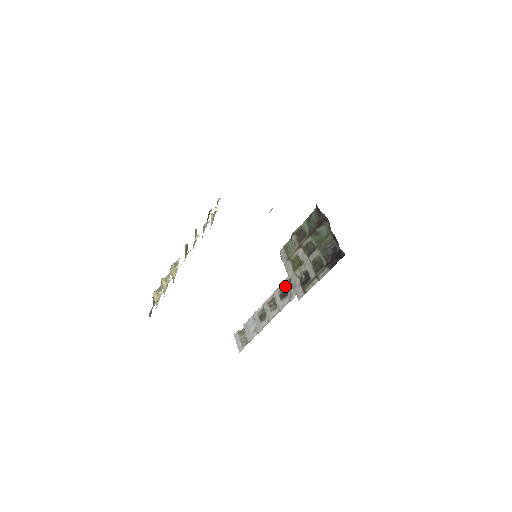
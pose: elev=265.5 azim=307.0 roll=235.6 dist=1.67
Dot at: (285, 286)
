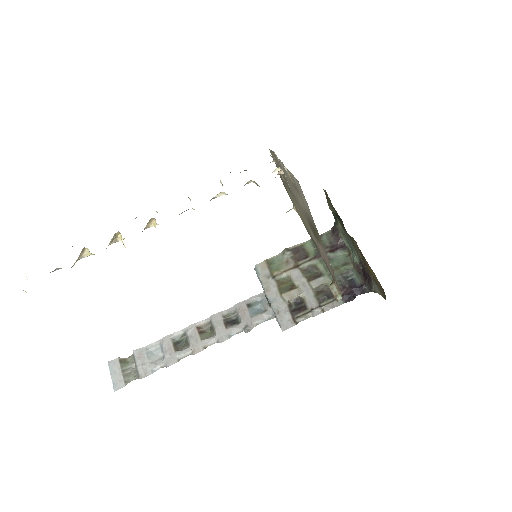
Dot at: (237, 311)
